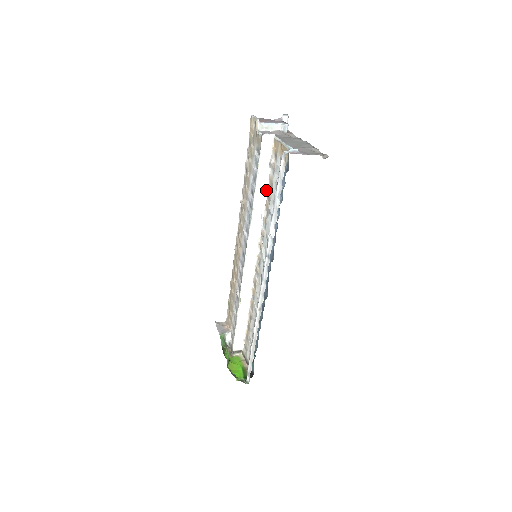
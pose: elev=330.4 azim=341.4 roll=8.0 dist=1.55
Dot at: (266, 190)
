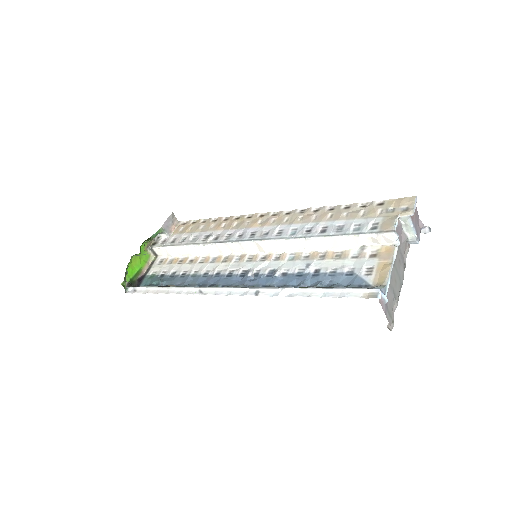
Dot at: (332, 249)
